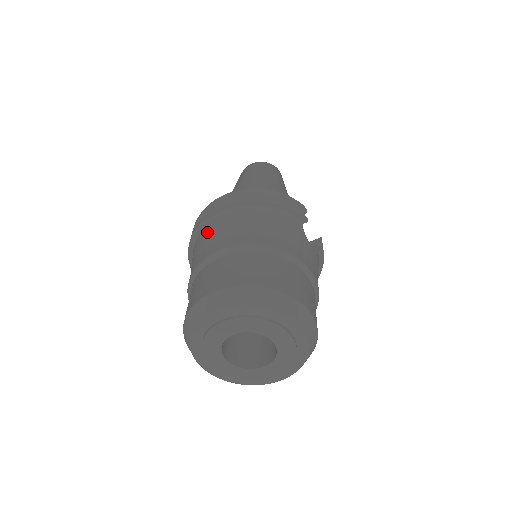
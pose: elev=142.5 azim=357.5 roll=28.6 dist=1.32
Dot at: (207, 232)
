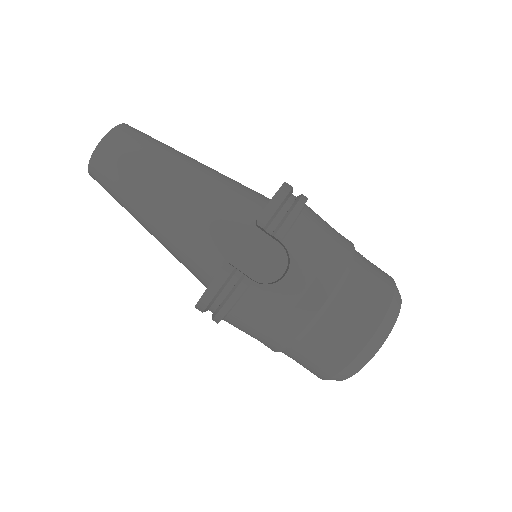
Dot at: occluded
